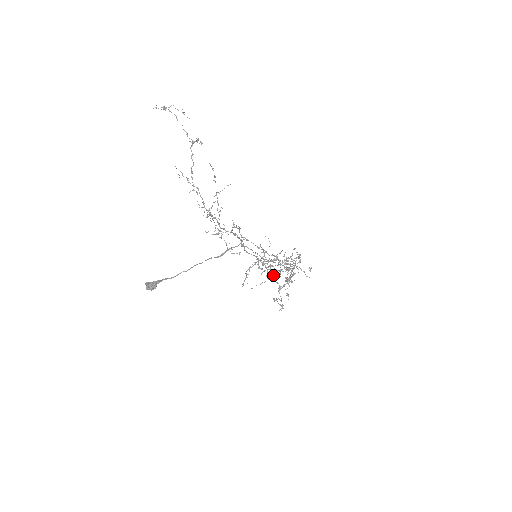
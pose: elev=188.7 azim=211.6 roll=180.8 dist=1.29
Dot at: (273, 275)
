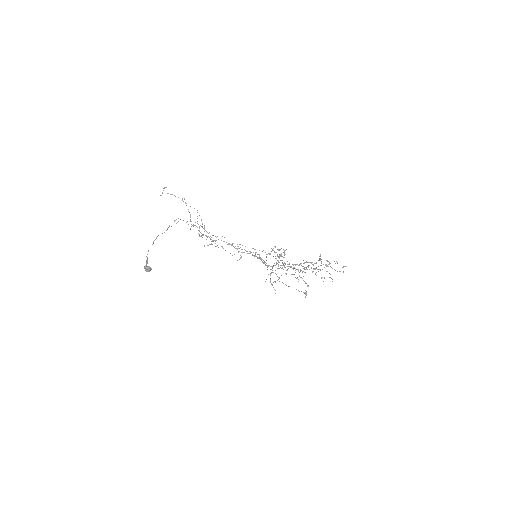
Dot at: occluded
